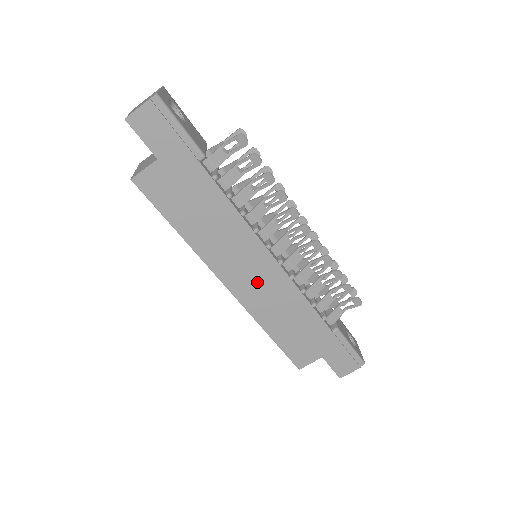
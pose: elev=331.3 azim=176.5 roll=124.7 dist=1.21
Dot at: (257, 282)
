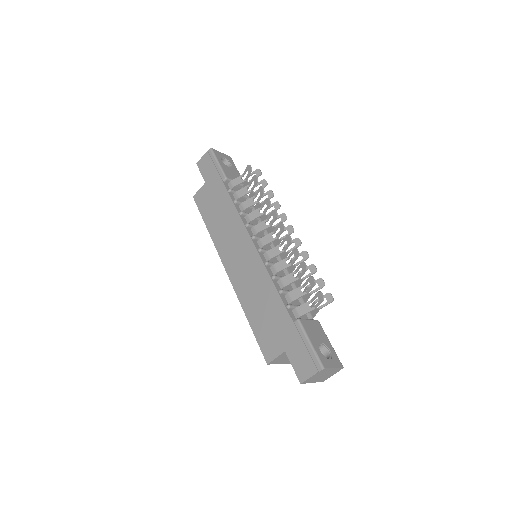
Dot at: (243, 266)
